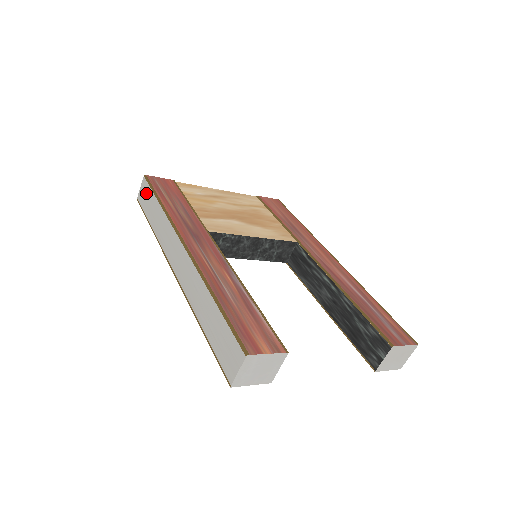
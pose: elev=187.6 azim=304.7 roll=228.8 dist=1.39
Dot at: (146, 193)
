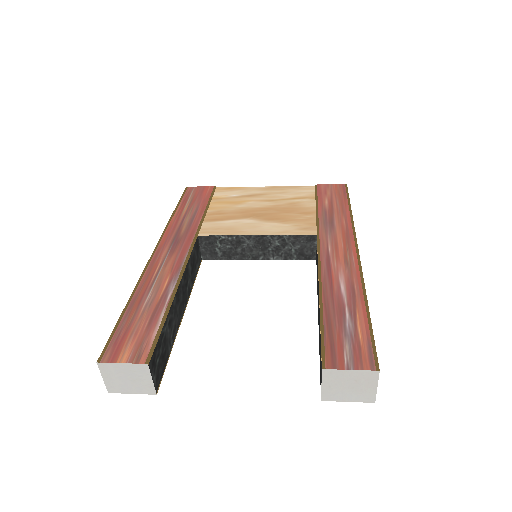
Dot at: occluded
